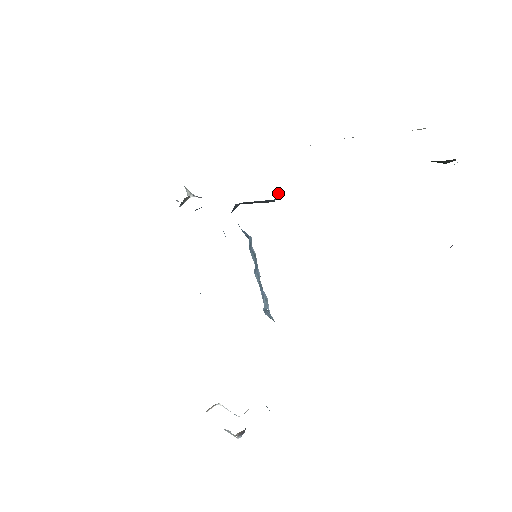
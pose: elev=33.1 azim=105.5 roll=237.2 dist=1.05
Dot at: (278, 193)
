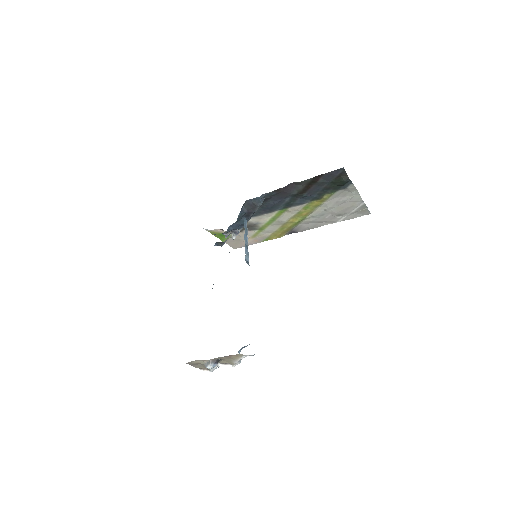
Dot at: (263, 198)
